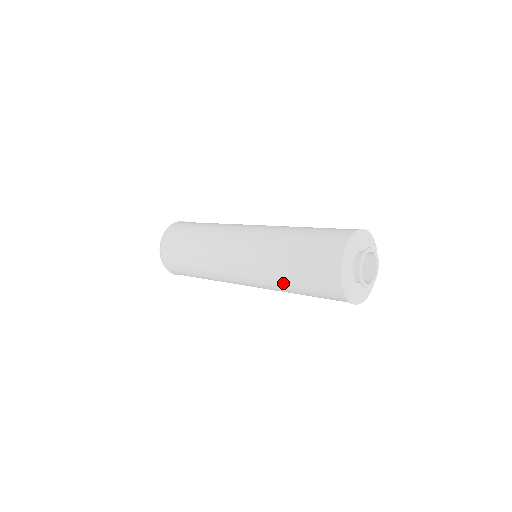
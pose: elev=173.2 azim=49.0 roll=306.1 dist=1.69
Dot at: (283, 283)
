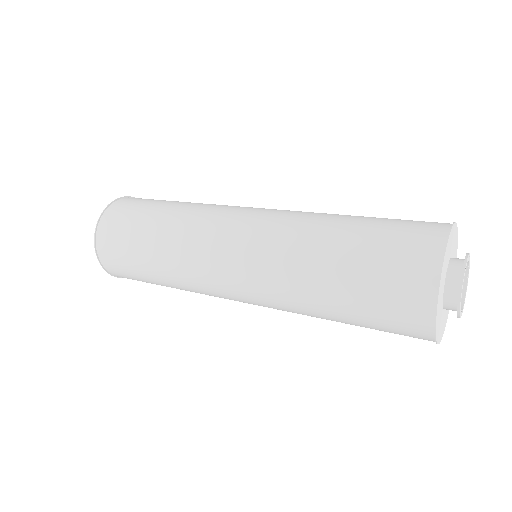
Dot at: occluded
